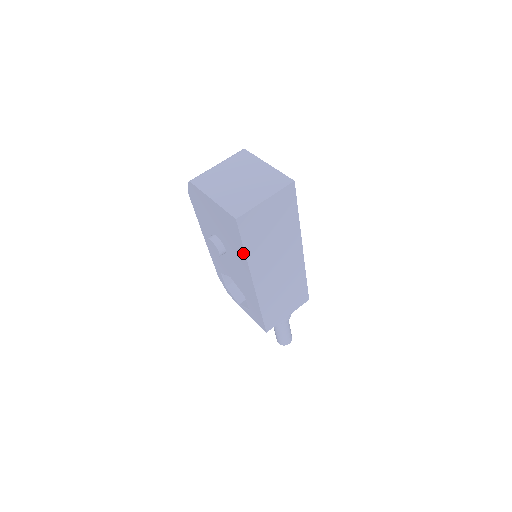
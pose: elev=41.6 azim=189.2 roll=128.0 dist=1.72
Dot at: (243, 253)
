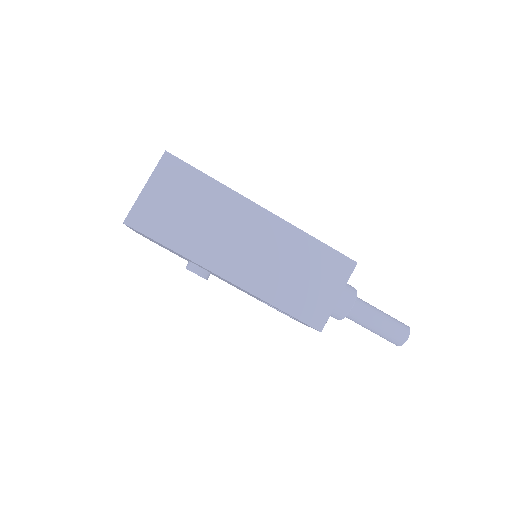
Dot at: occluded
